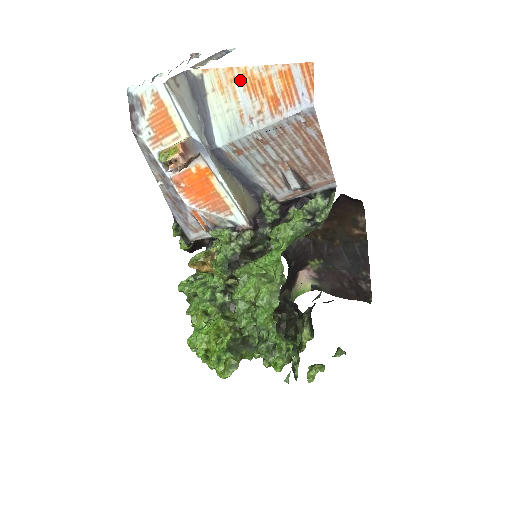
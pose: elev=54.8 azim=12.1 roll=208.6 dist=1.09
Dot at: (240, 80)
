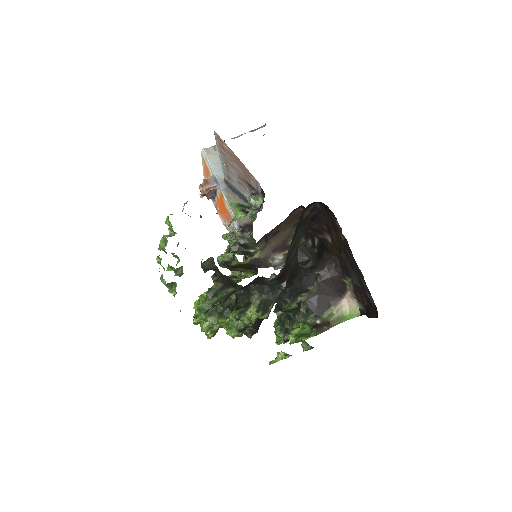
Dot at: occluded
